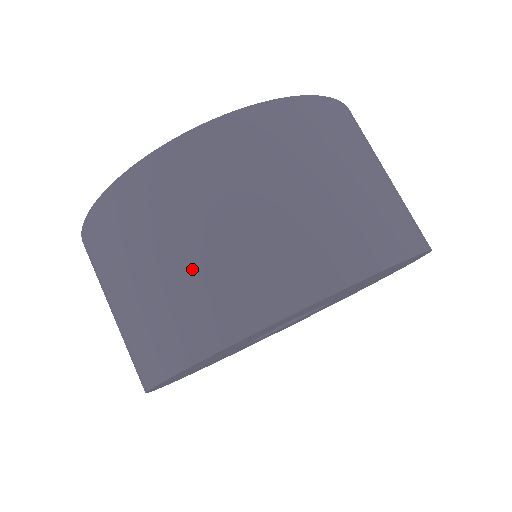
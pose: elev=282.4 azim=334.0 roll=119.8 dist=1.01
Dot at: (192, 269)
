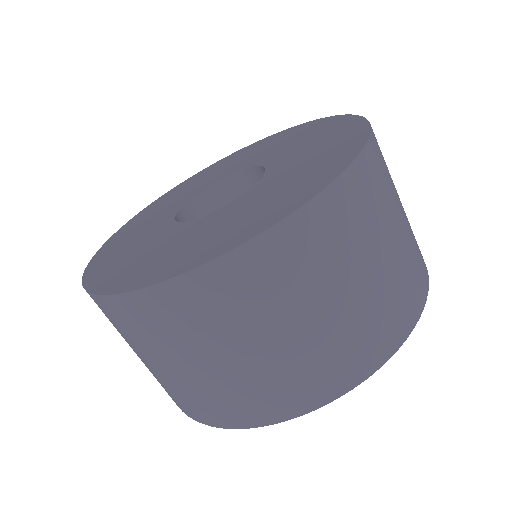
Dot at: (202, 380)
